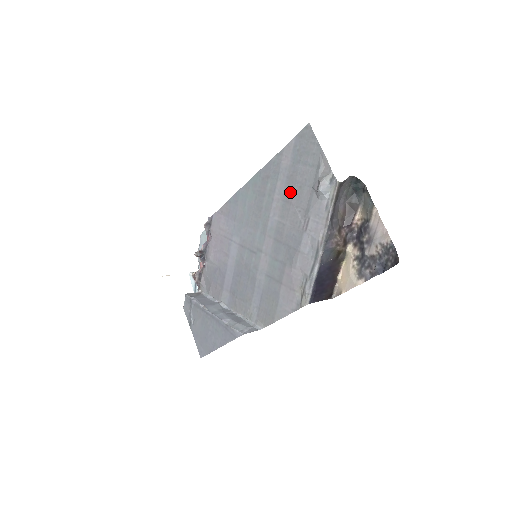
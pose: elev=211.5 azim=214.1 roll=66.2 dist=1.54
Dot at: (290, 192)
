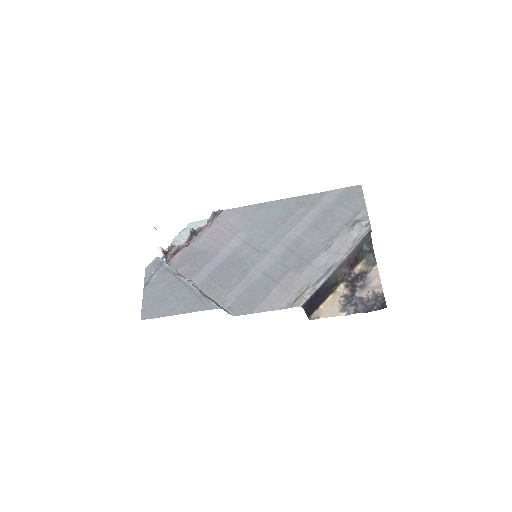
Dot at: (322, 220)
